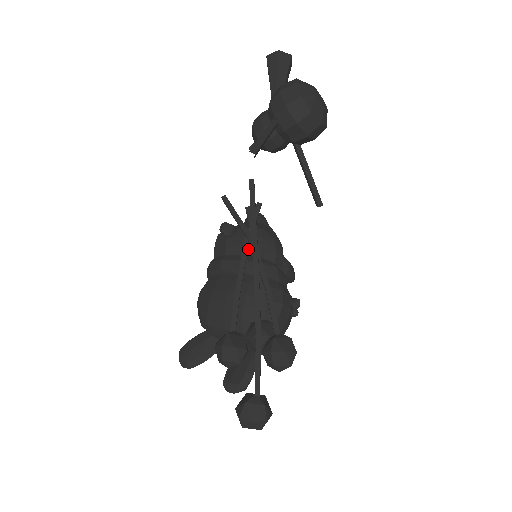
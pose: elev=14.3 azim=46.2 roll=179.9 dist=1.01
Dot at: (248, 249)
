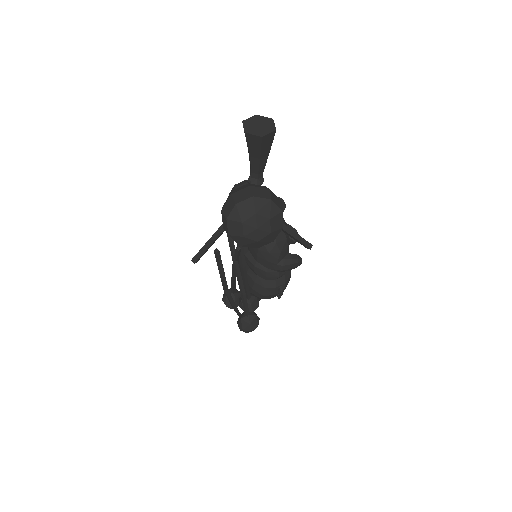
Dot at: (250, 250)
